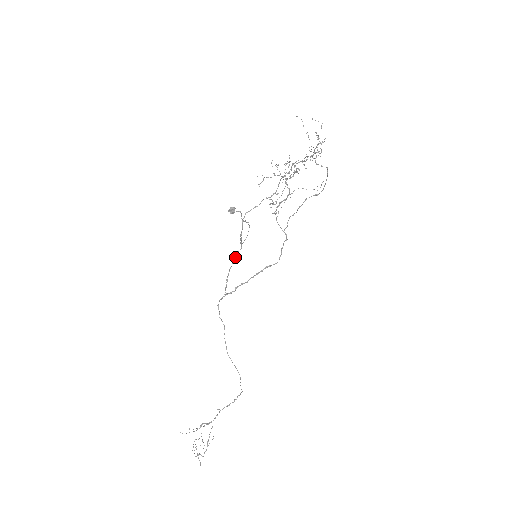
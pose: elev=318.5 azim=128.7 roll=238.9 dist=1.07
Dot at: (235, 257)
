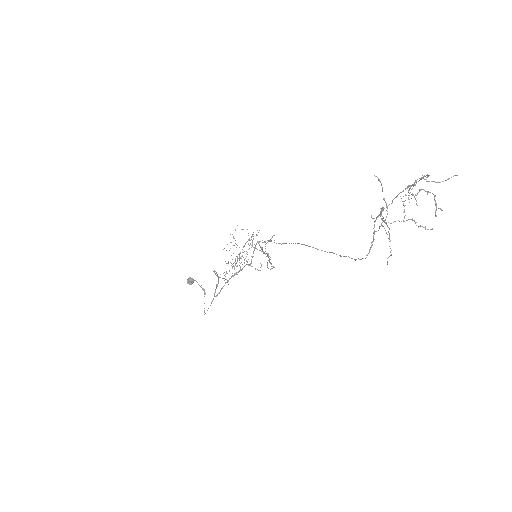
Dot at: occluded
